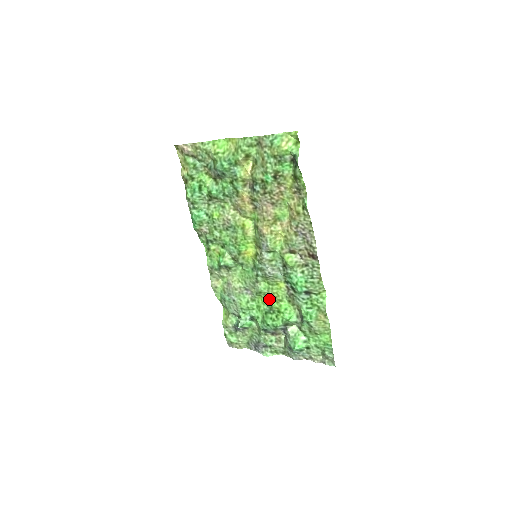
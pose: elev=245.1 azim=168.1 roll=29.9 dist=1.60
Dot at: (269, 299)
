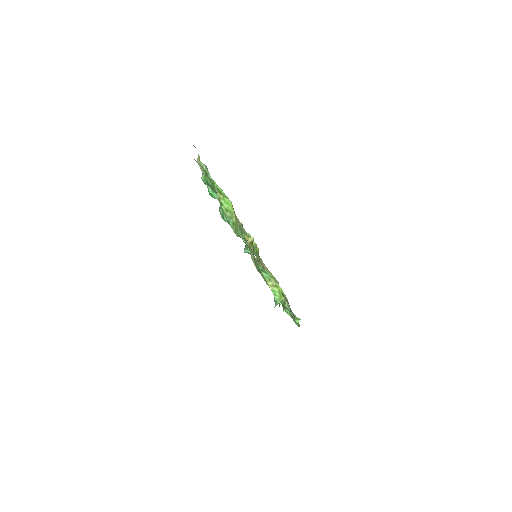
Dot at: occluded
